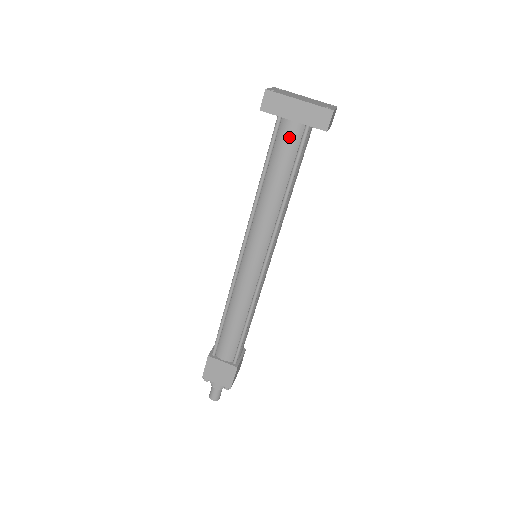
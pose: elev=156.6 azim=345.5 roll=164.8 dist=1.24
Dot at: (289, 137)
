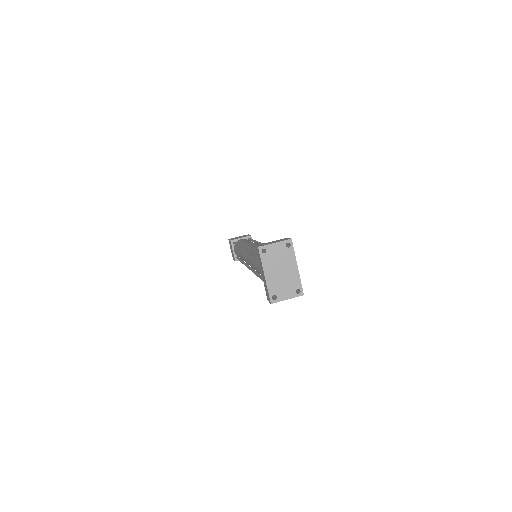
Dot at: occluded
